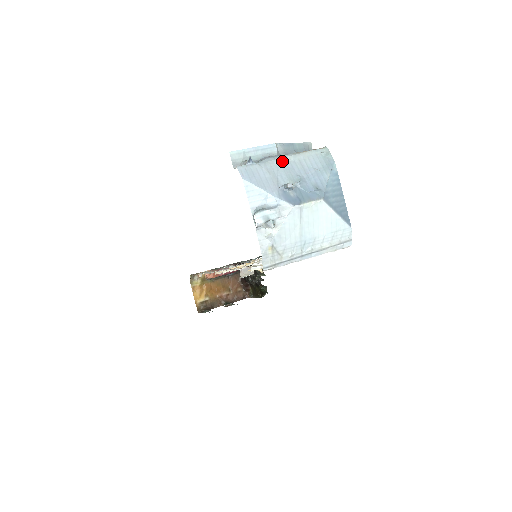
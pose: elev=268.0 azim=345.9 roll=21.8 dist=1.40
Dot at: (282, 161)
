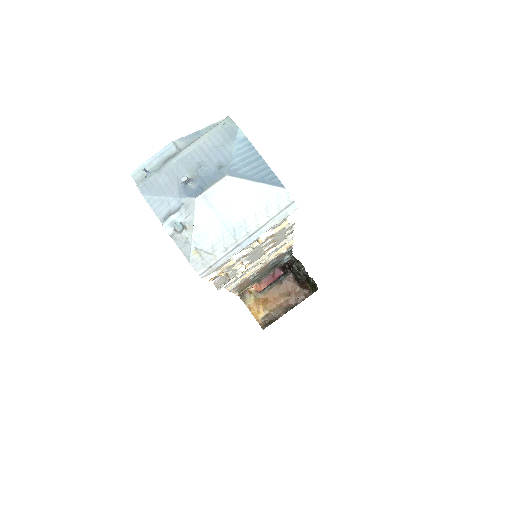
Dot at: (181, 156)
